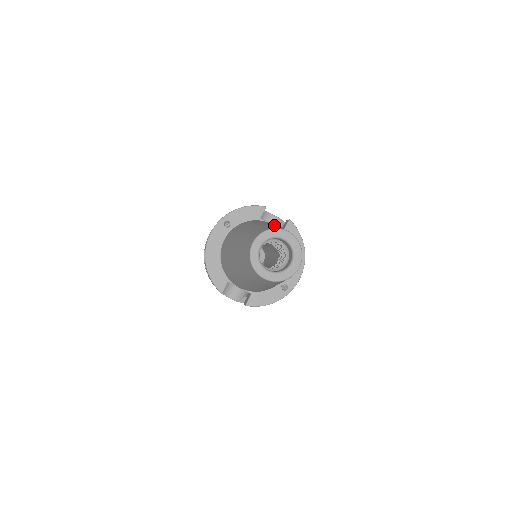
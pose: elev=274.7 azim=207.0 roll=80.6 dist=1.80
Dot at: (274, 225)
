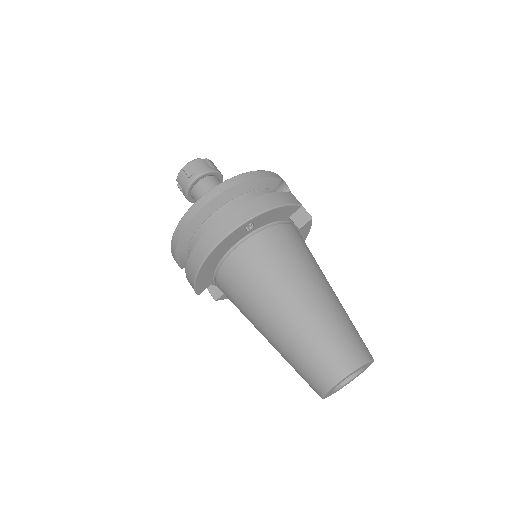
Dot at: (335, 298)
